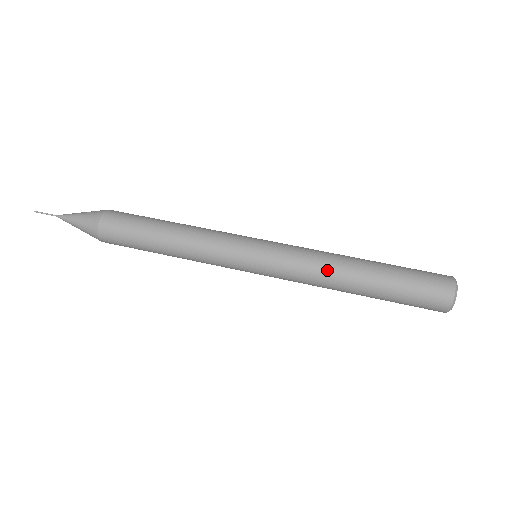
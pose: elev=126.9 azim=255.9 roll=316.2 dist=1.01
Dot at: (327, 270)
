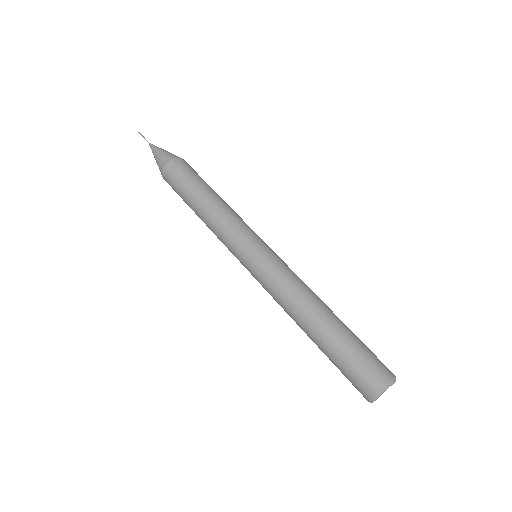
Dot at: (286, 312)
